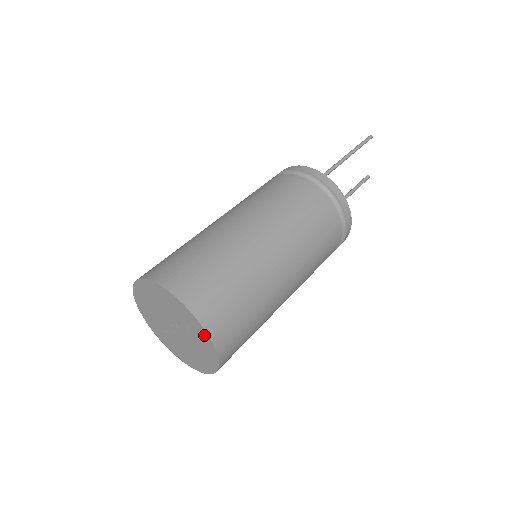
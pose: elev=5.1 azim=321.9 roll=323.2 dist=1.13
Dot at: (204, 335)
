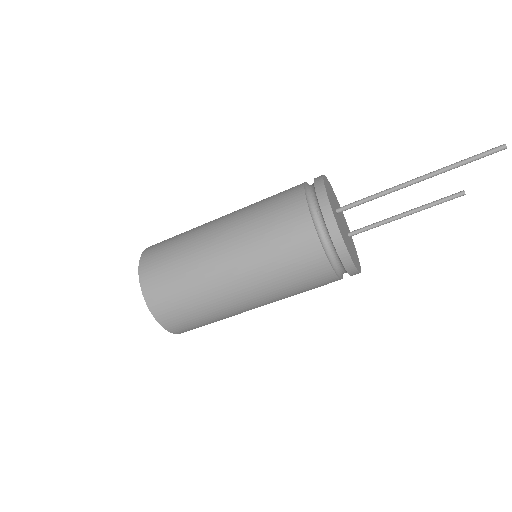
Dot at: occluded
